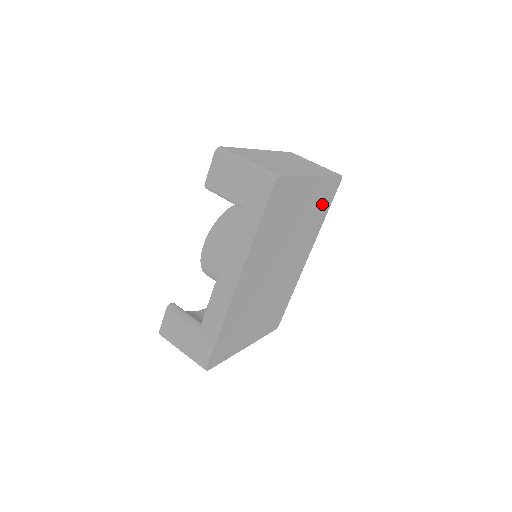
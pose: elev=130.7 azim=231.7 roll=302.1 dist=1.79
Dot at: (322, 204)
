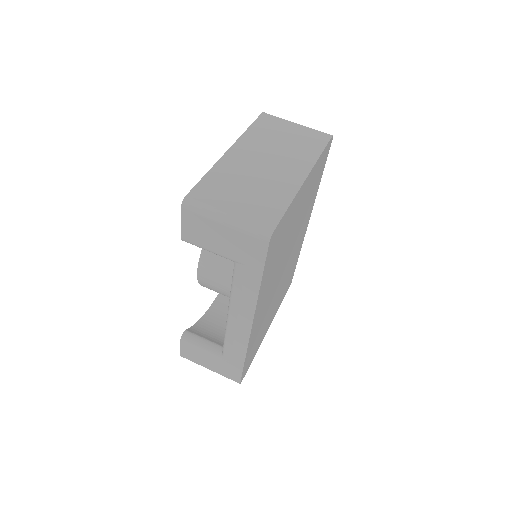
Dot at: (316, 179)
